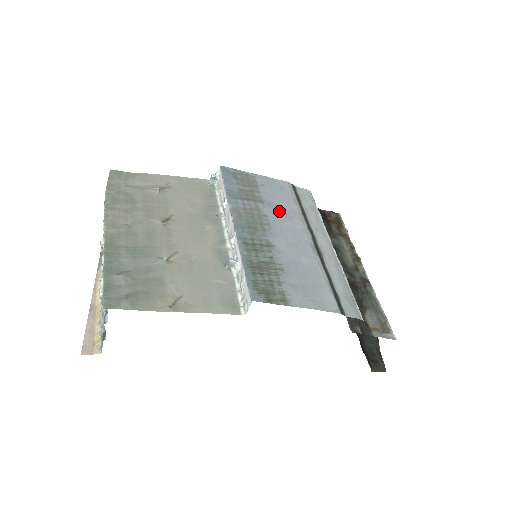
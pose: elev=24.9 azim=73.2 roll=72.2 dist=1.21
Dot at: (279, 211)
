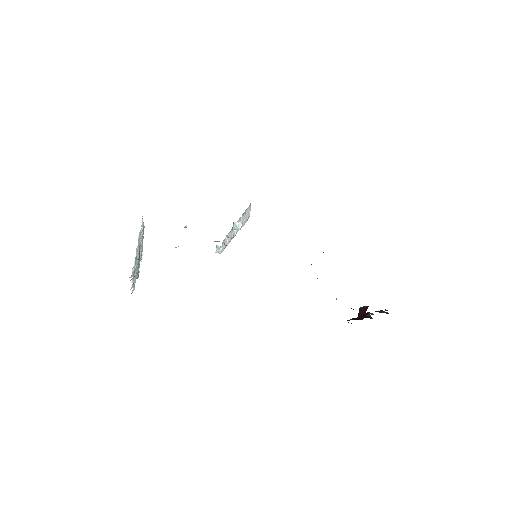
Dot at: occluded
